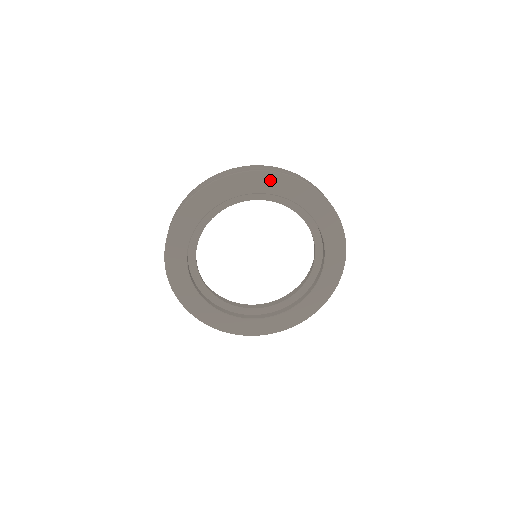
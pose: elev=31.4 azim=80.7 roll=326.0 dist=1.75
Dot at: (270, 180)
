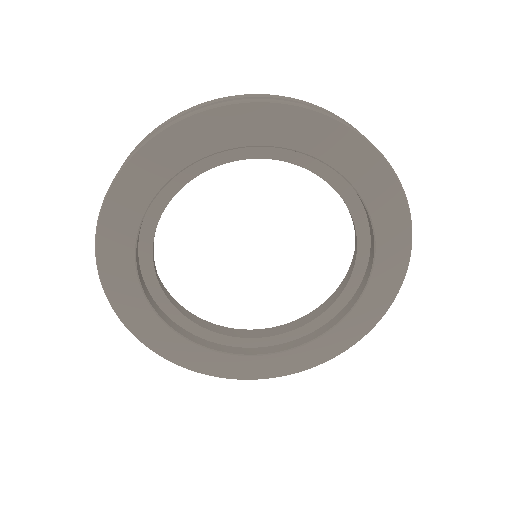
Dot at: (150, 162)
